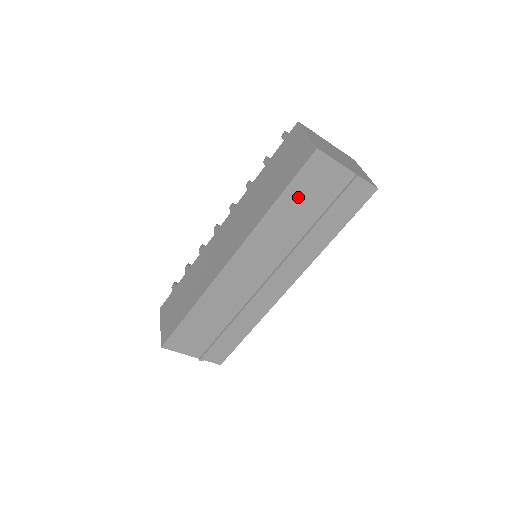
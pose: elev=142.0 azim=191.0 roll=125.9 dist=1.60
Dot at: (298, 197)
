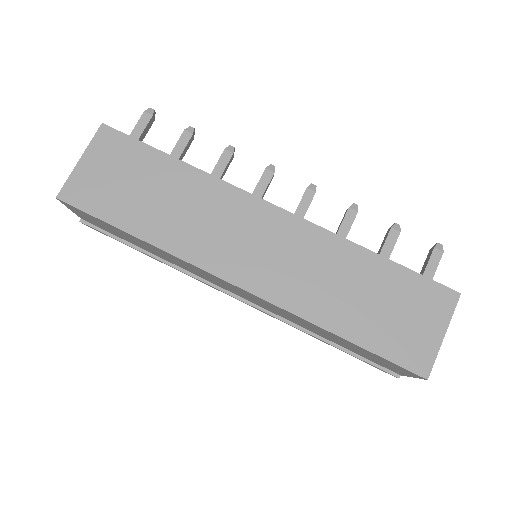
Dot at: (356, 348)
